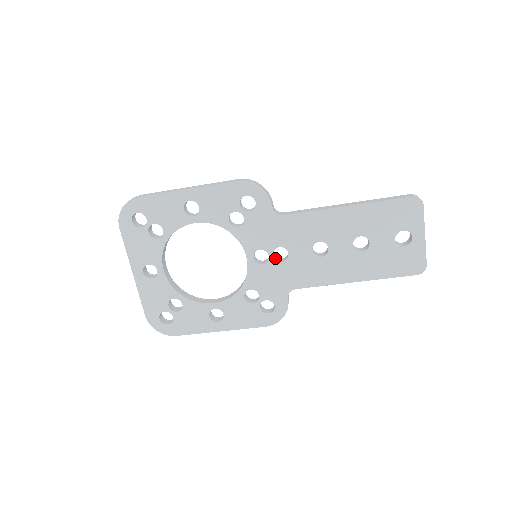
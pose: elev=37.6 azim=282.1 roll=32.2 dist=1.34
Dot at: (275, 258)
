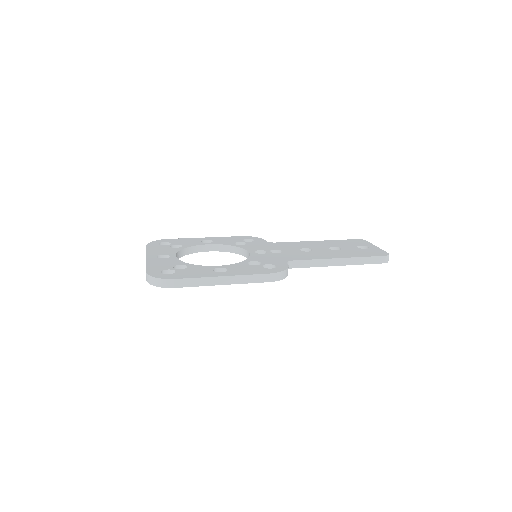
Dot at: occluded
